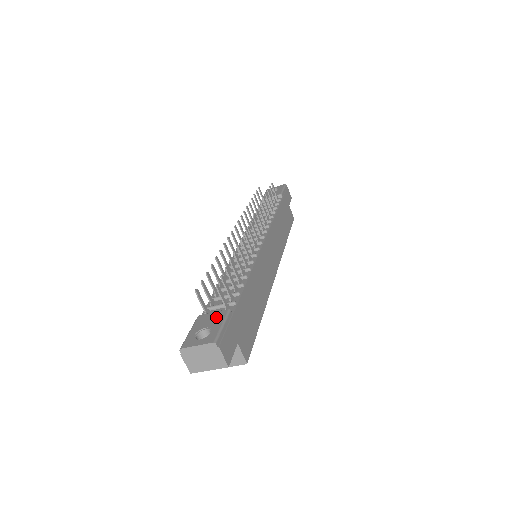
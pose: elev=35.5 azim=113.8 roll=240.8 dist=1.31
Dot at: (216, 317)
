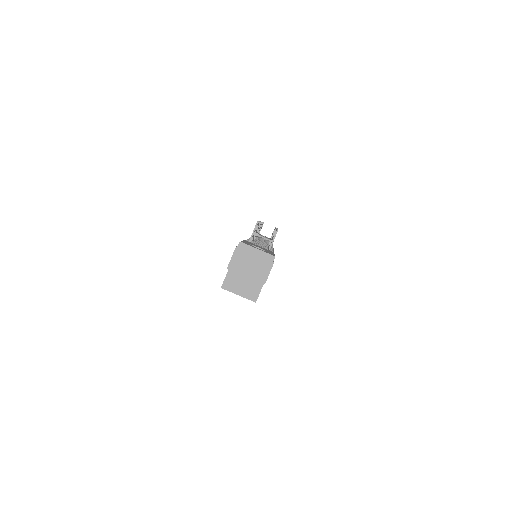
Dot at: (265, 249)
